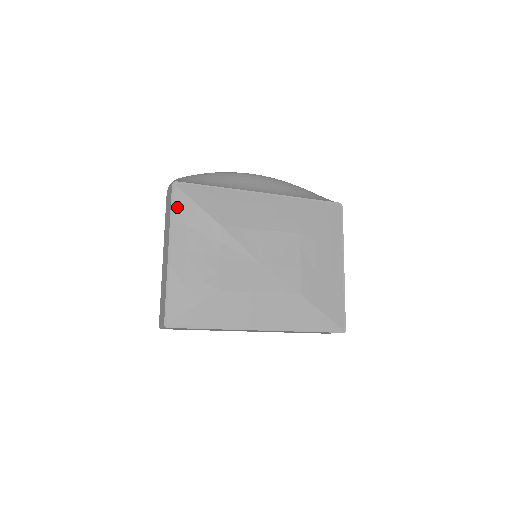
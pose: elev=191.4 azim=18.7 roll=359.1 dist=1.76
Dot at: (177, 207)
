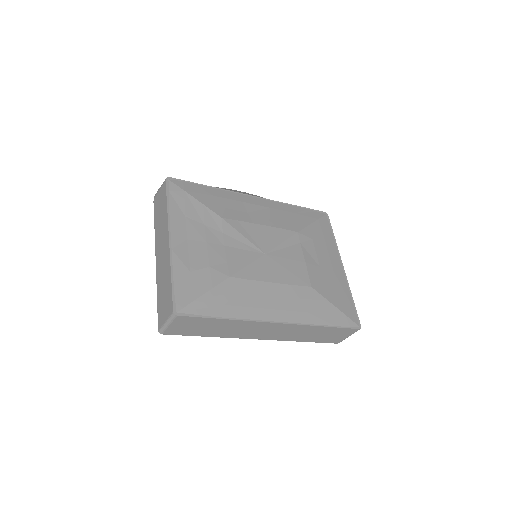
Dot at: (173, 199)
